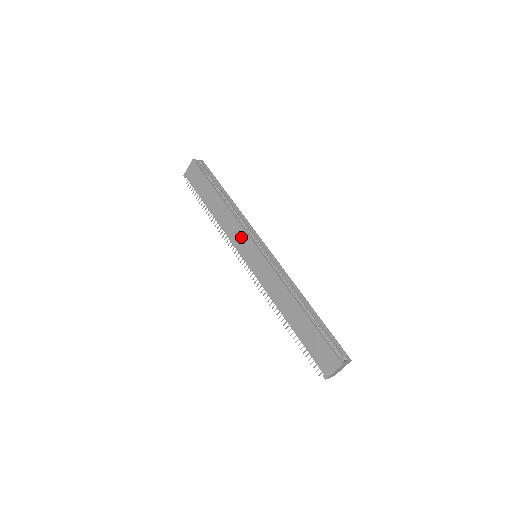
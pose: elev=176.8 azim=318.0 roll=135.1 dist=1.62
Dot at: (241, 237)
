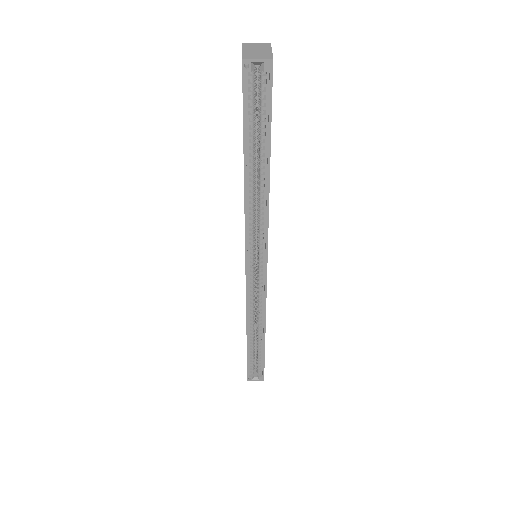
Dot at: occluded
